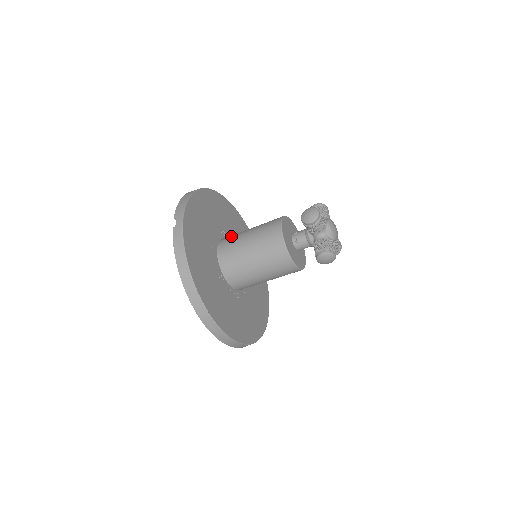
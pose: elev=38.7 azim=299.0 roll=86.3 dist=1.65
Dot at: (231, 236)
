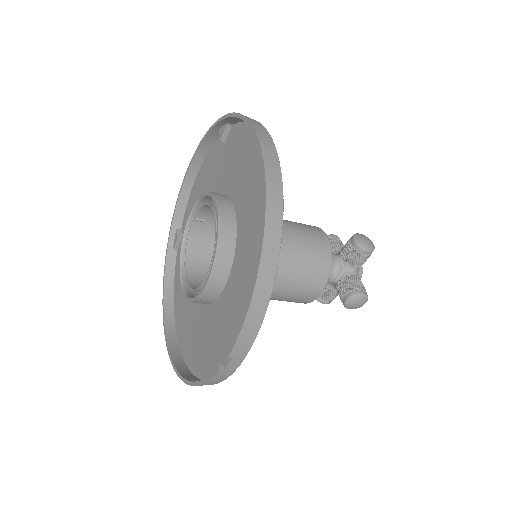
Dot at: occluded
